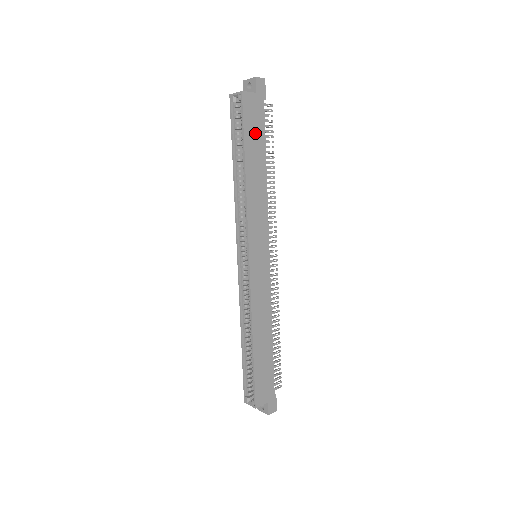
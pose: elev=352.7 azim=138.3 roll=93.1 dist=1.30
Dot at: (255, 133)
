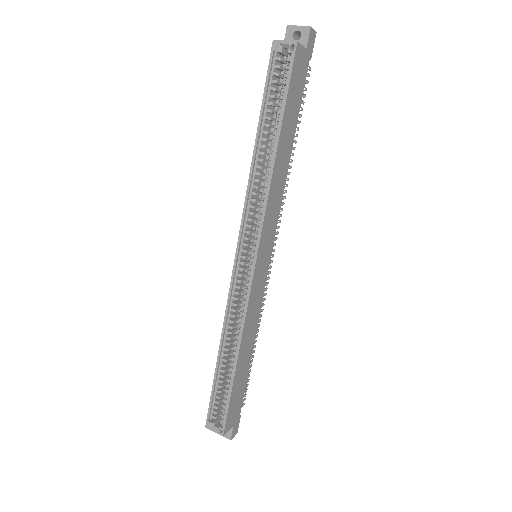
Dot at: (294, 102)
